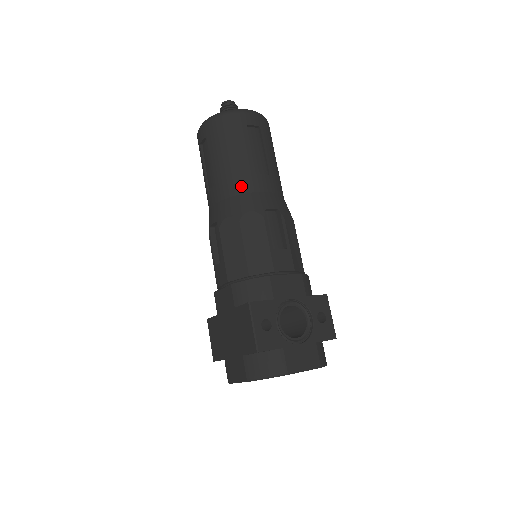
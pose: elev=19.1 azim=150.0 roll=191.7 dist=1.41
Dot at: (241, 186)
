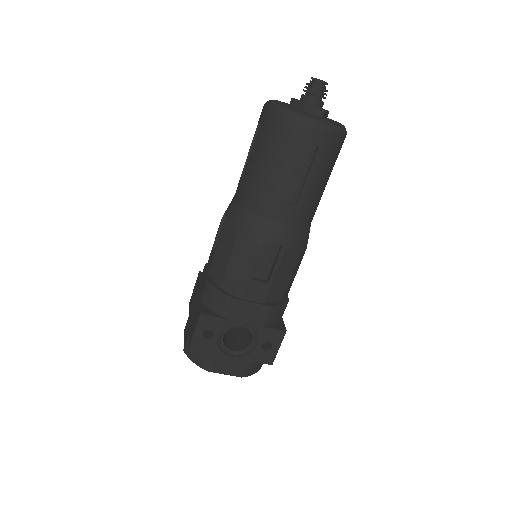
Dot at: (258, 205)
